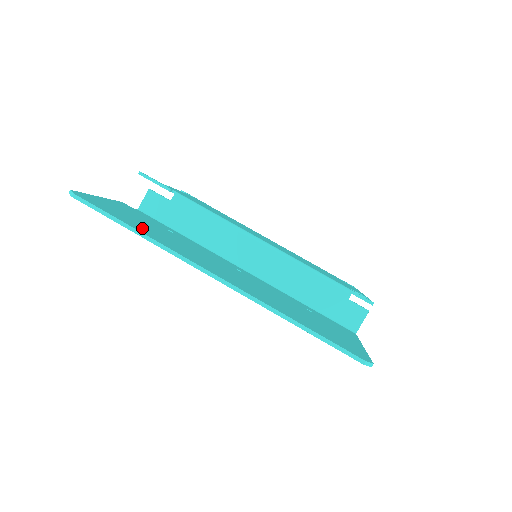
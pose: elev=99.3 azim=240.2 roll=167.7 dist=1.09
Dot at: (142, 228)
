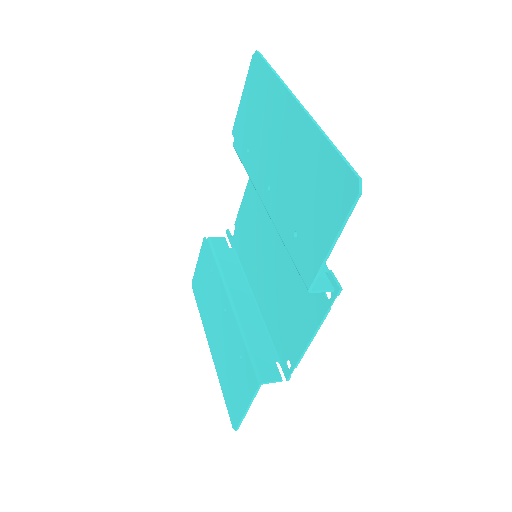
Dot at: (269, 89)
